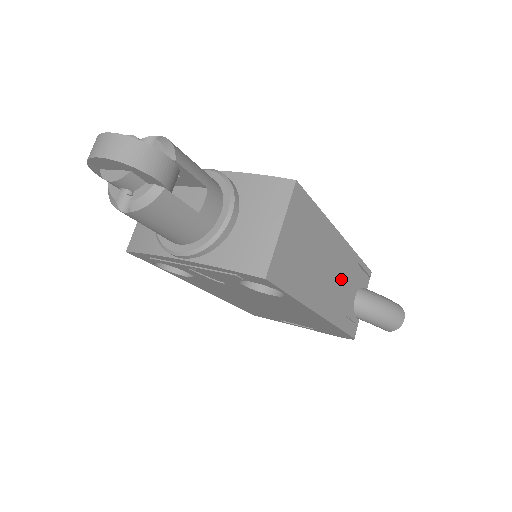
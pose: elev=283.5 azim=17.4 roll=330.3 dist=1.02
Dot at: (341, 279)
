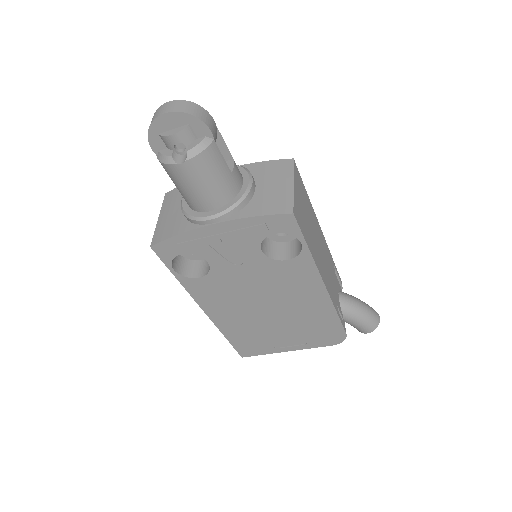
Dot at: (328, 267)
